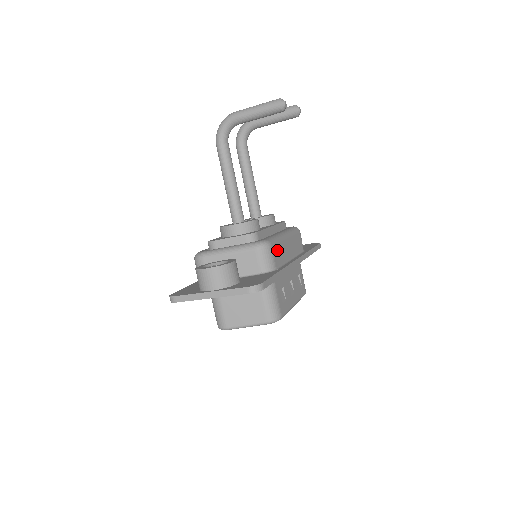
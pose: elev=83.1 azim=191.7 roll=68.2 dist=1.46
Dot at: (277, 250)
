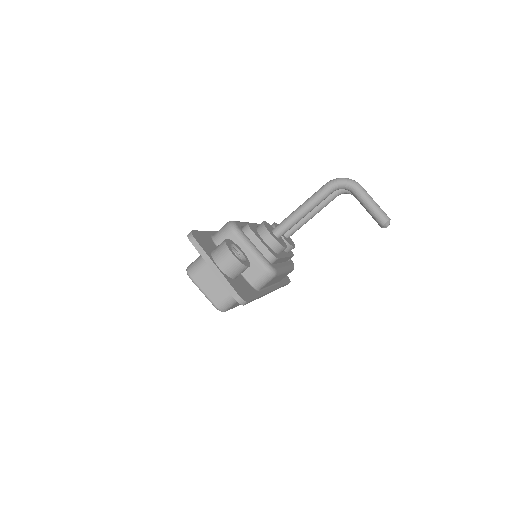
Dot at: occluded
